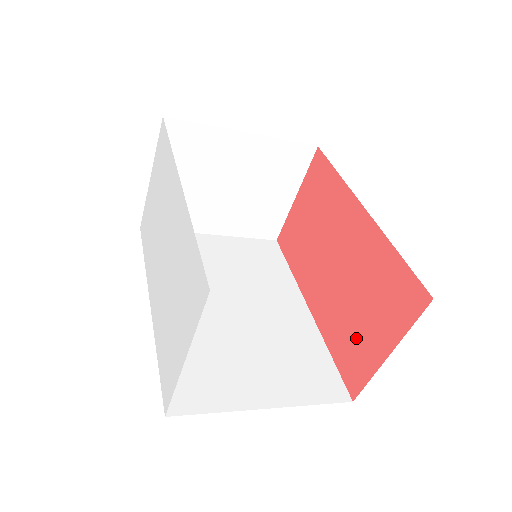
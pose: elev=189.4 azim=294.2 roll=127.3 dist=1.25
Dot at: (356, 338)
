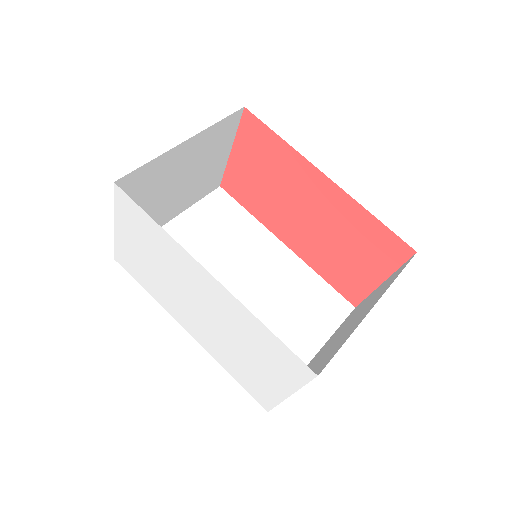
Dot at: (347, 270)
